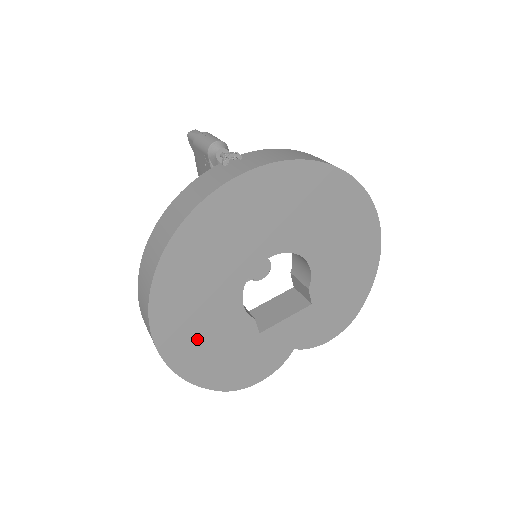
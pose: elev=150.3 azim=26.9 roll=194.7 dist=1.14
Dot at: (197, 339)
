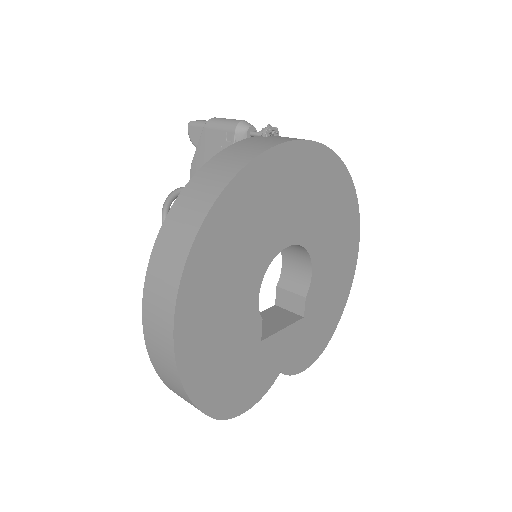
Dot at: (212, 330)
